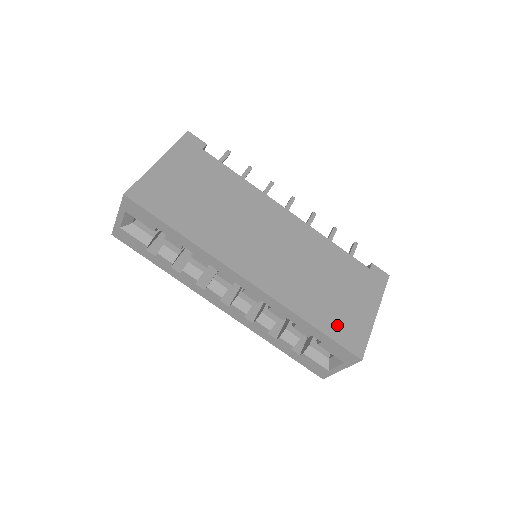
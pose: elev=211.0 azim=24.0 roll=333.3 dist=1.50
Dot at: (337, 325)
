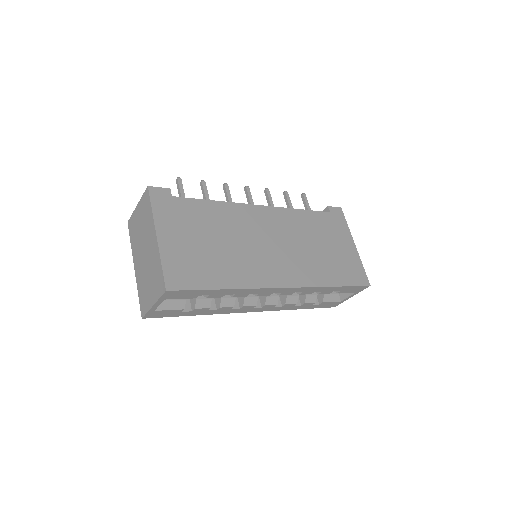
Dot at: (345, 273)
